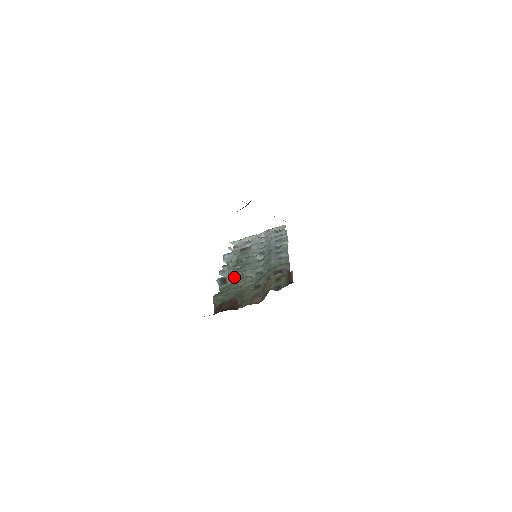
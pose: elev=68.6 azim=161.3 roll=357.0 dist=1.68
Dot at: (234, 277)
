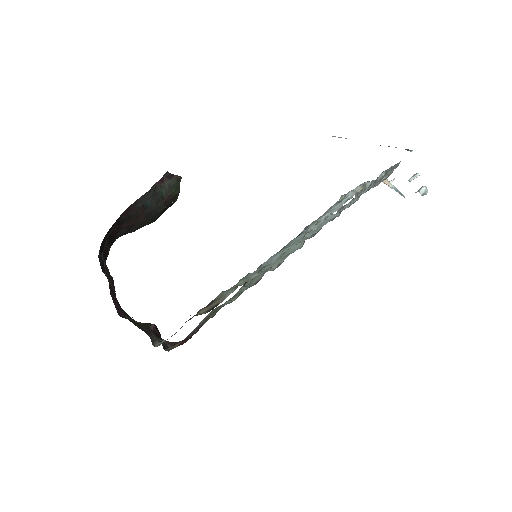
Dot at: (248, 281)
